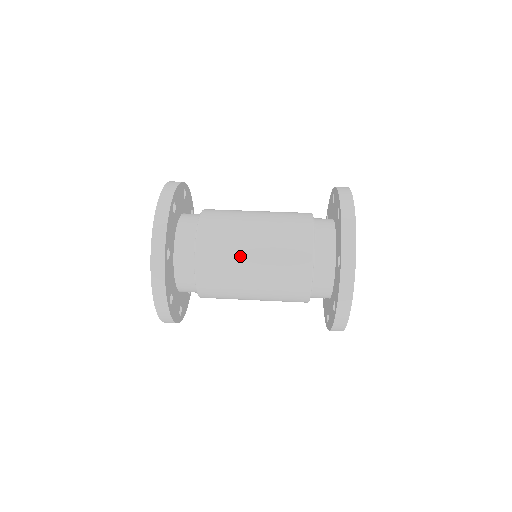
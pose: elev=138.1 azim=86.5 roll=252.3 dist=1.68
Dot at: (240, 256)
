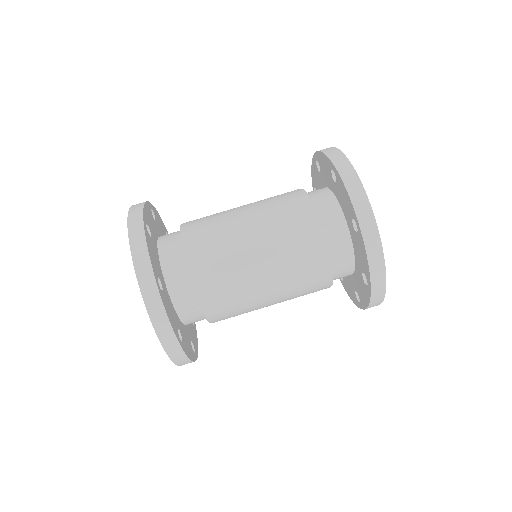
Dot at: (253, 297)
